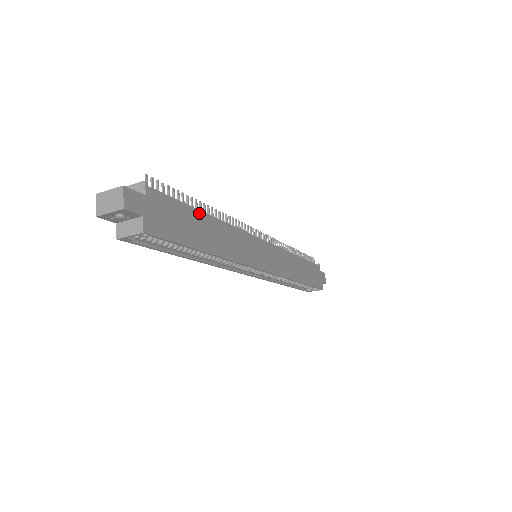
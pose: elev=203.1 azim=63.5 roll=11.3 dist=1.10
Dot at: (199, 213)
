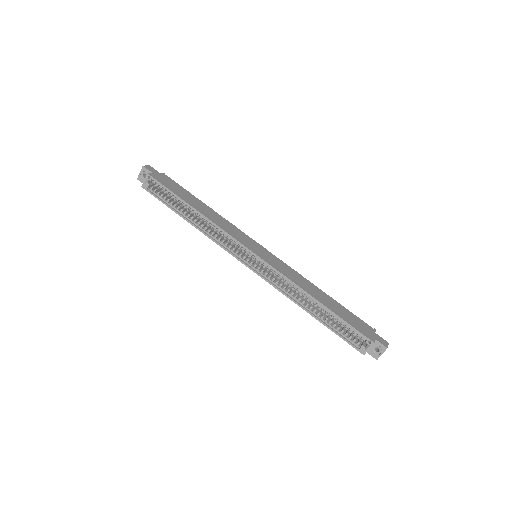
Dot at: (196, 198)
